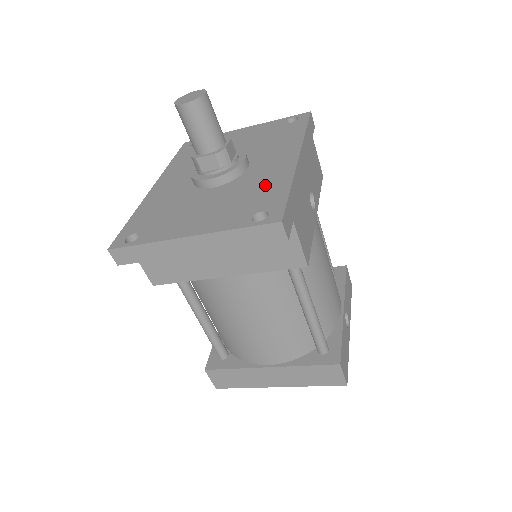
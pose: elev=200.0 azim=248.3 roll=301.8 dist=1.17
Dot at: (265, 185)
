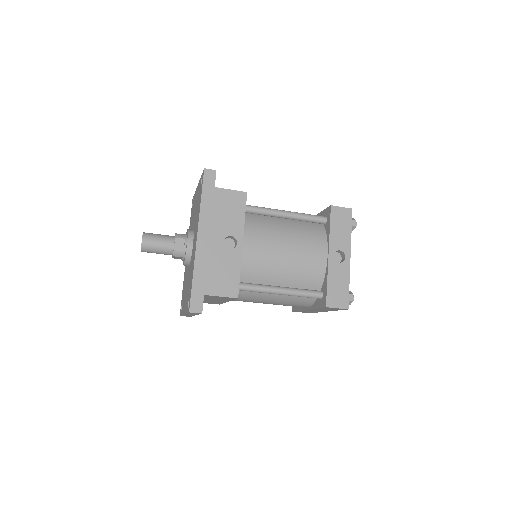
Dot at: (191, 271)
